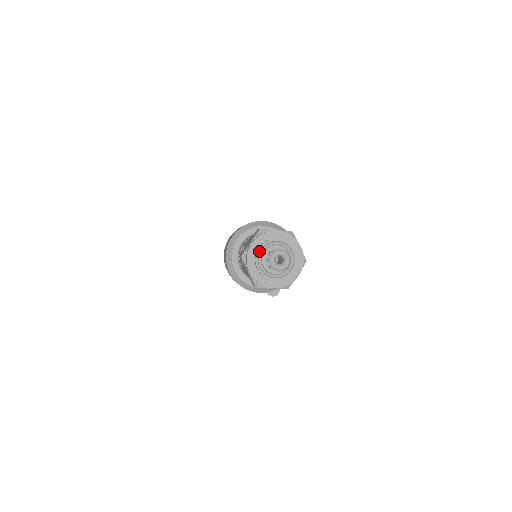
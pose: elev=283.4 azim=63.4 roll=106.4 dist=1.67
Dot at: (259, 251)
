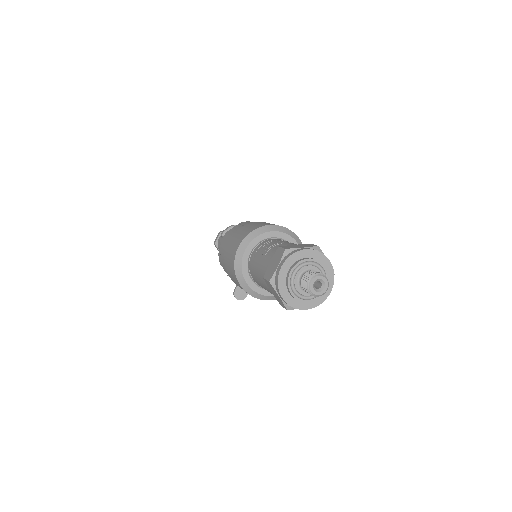
Dot at: (306, 261)
